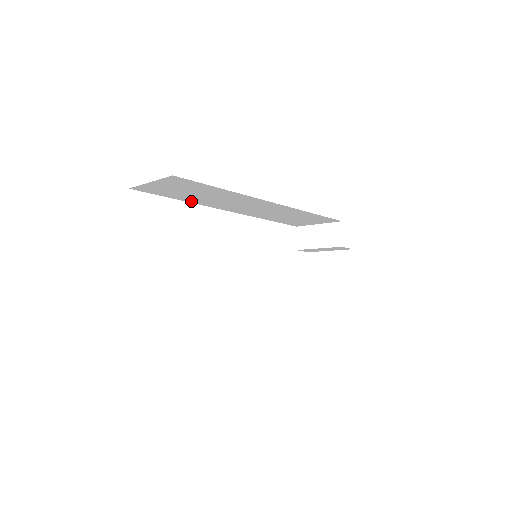
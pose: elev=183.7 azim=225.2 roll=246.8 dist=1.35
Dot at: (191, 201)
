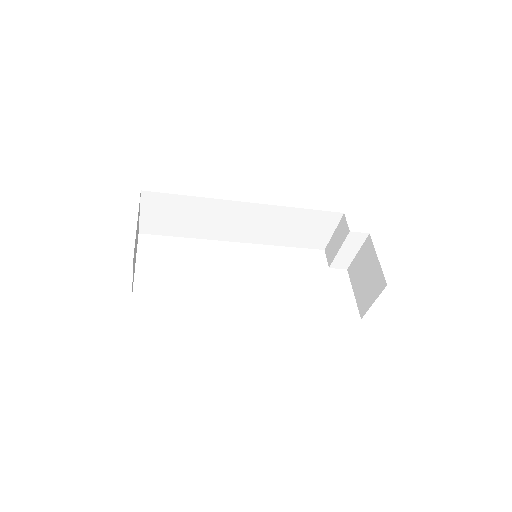
Dot at: (195, 236)
